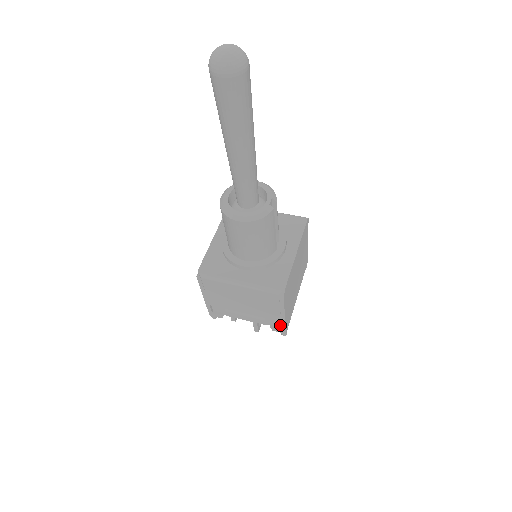
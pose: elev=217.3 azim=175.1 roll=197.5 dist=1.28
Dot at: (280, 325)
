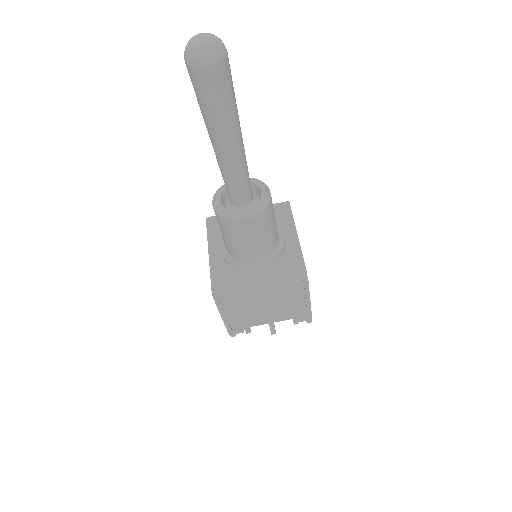
Dot at: (304, 313)
